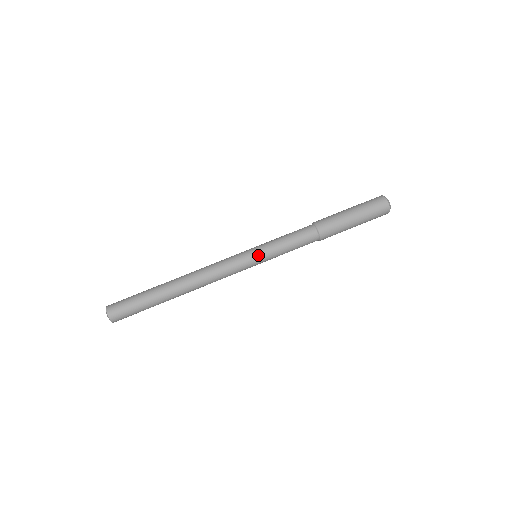
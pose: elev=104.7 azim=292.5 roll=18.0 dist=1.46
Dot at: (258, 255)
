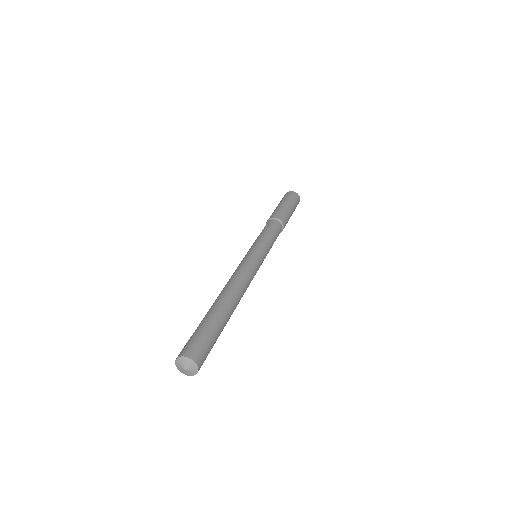
Dot at: (263, 251)
